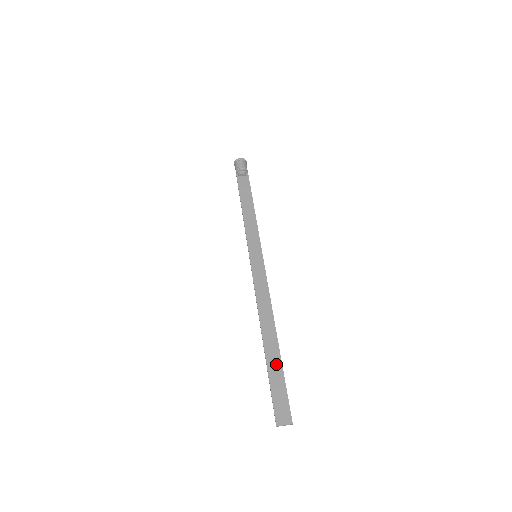
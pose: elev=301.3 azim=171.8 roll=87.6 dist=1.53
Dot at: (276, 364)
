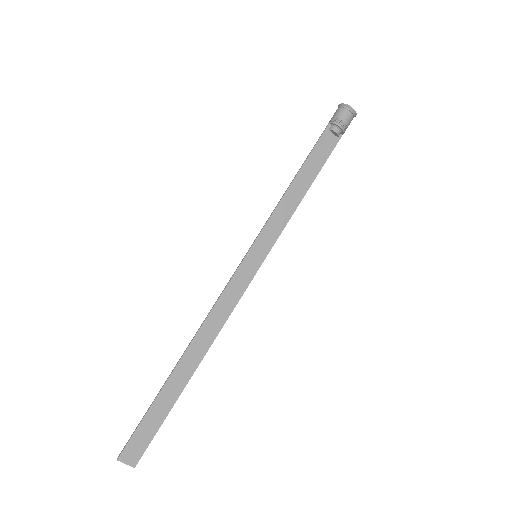
Dot at: (170, 397)
